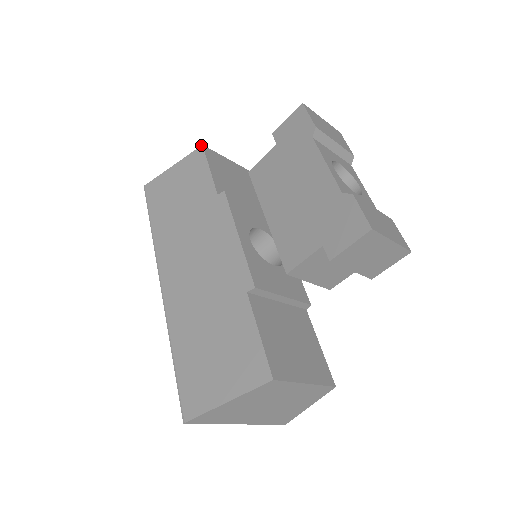
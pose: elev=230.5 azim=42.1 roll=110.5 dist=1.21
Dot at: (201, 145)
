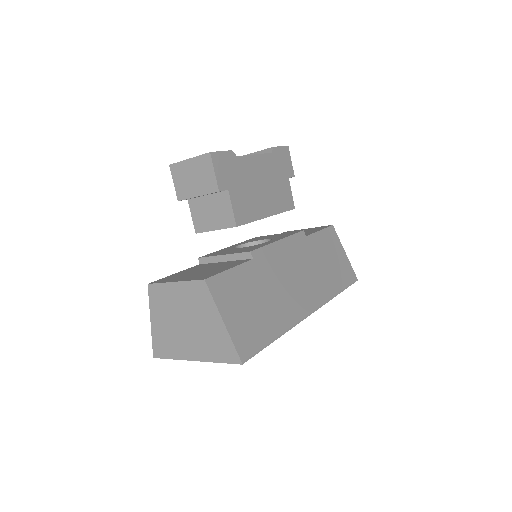
Dot at: occluded
